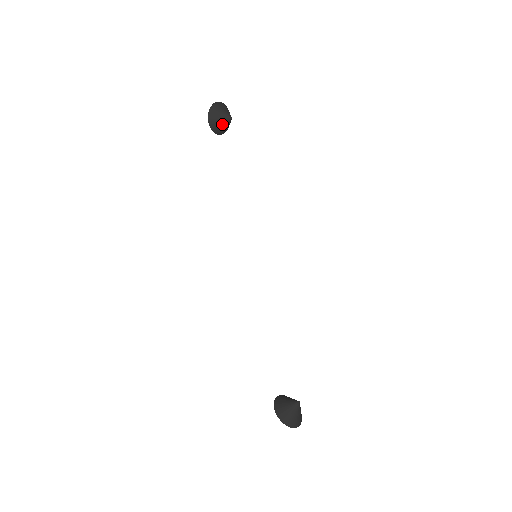
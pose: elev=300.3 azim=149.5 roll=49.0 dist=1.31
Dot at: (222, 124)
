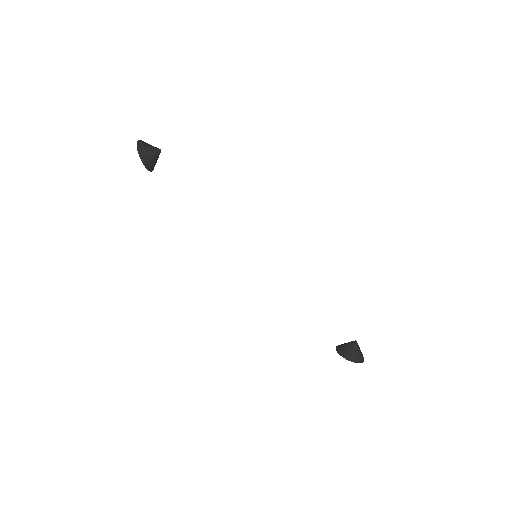
Dot at: (155, 160)
